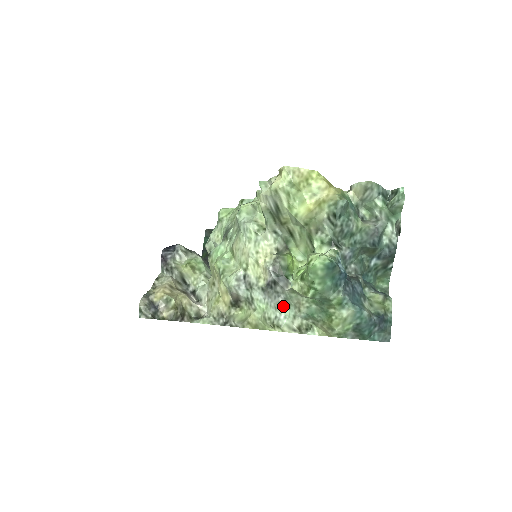
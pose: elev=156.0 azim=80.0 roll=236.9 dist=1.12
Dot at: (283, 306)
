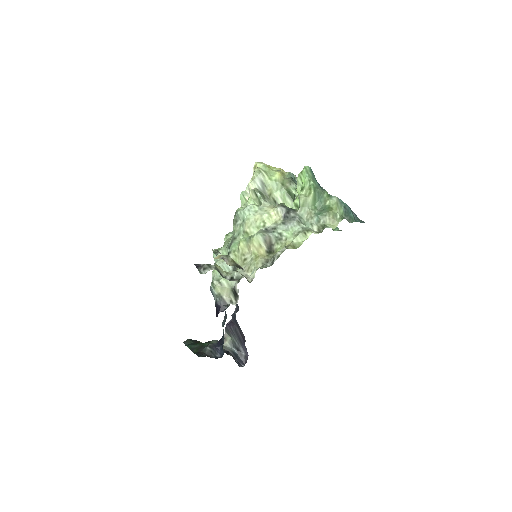
Dot at: (301, 223)
